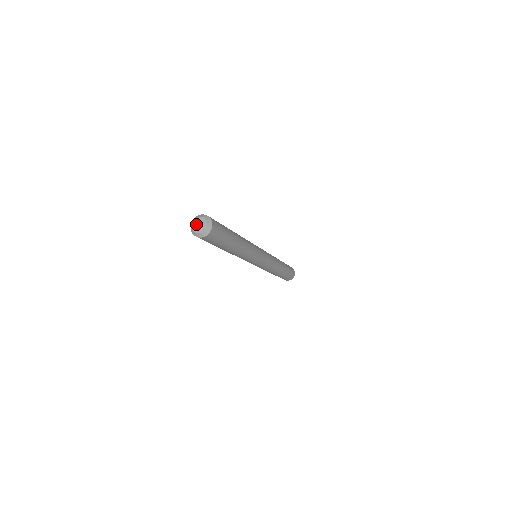
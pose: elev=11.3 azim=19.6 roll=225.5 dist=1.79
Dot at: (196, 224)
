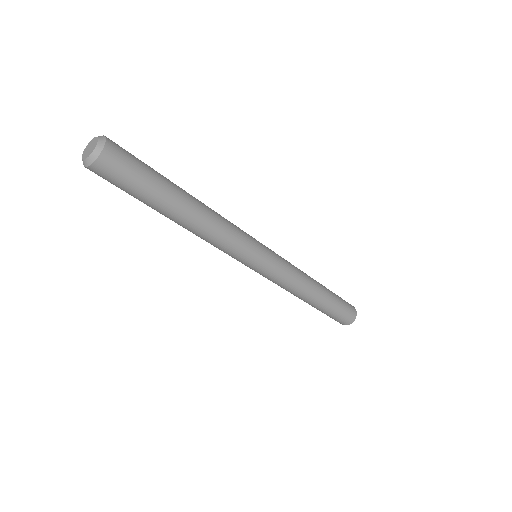
Dot at: (87, 148)
